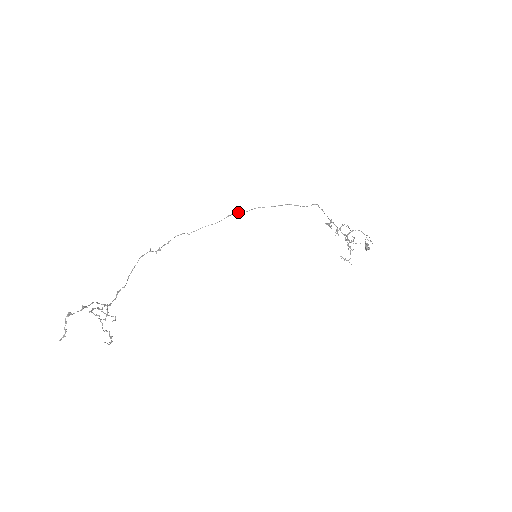
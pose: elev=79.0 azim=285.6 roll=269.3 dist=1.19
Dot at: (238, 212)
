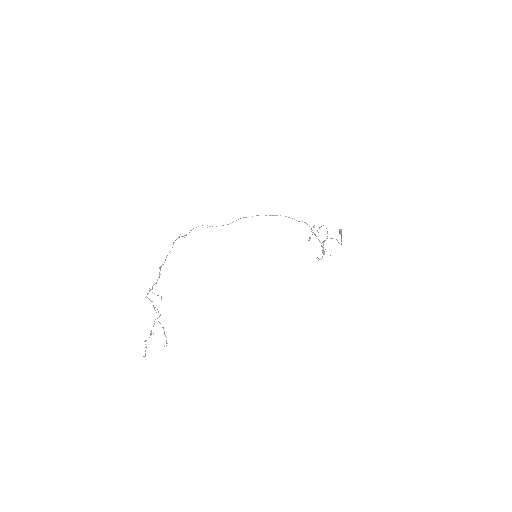
Dot at: (246, 217)
